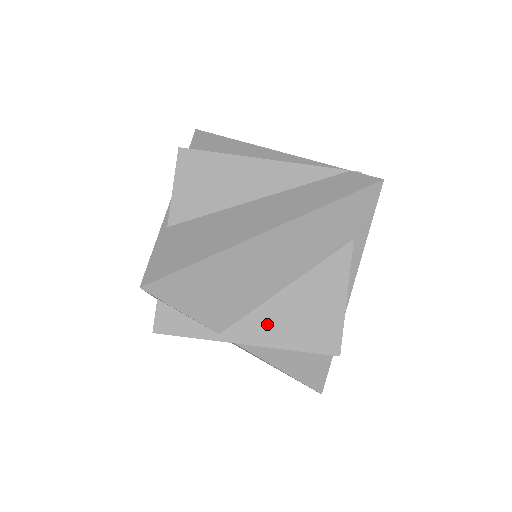
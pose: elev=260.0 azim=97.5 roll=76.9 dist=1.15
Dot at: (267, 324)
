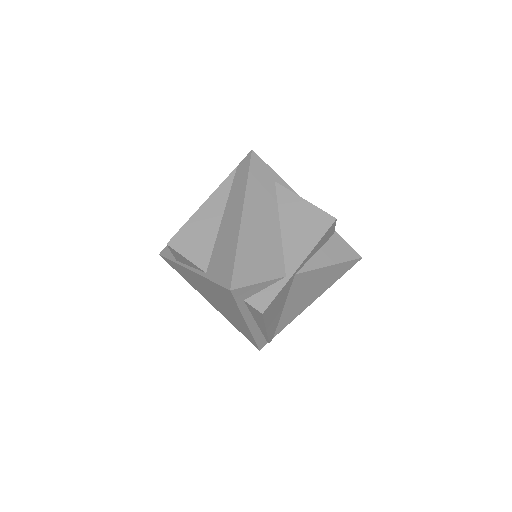
Dot at: (295, 248)
